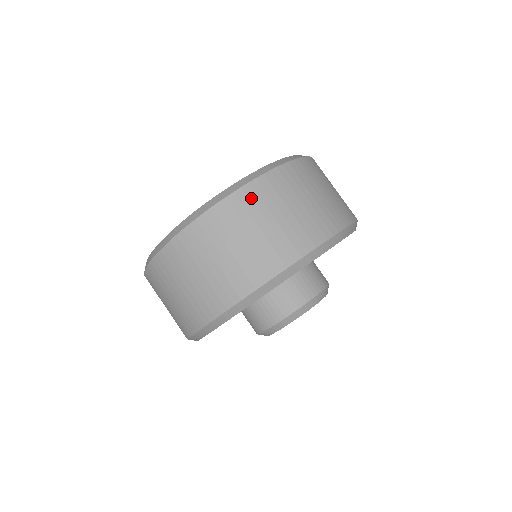
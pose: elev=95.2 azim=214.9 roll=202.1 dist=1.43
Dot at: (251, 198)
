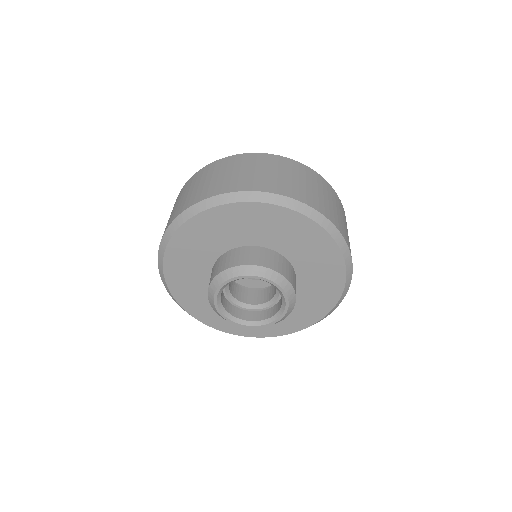
Dot at: (287, 163)
